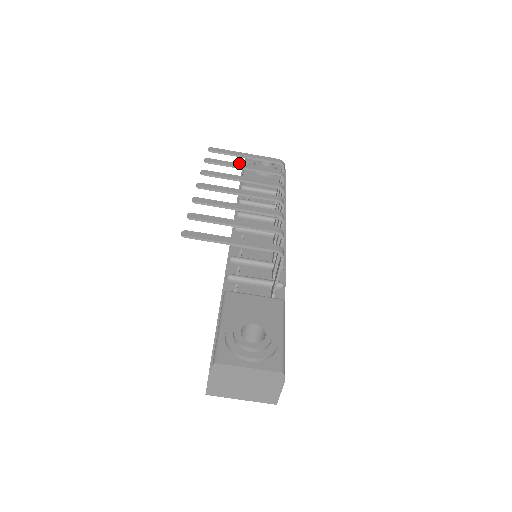
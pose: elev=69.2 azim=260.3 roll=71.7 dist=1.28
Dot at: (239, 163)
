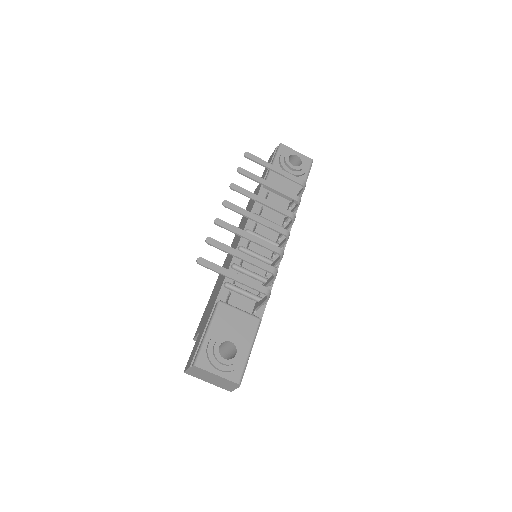
Dot at: (266, 180)
